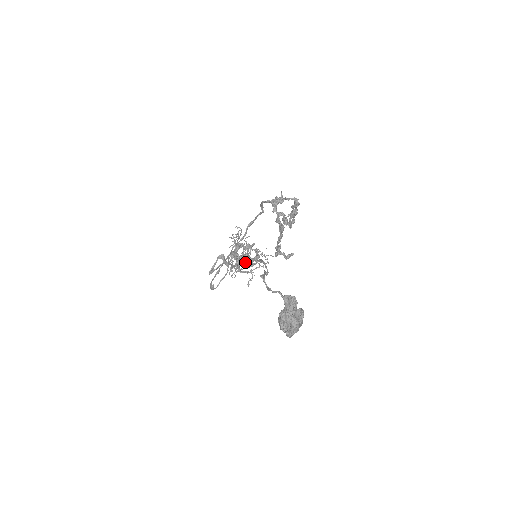
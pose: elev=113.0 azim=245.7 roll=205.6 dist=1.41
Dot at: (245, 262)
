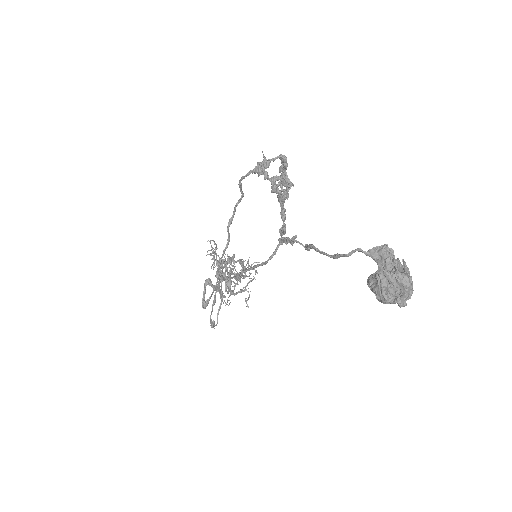
Dot at: occluded
